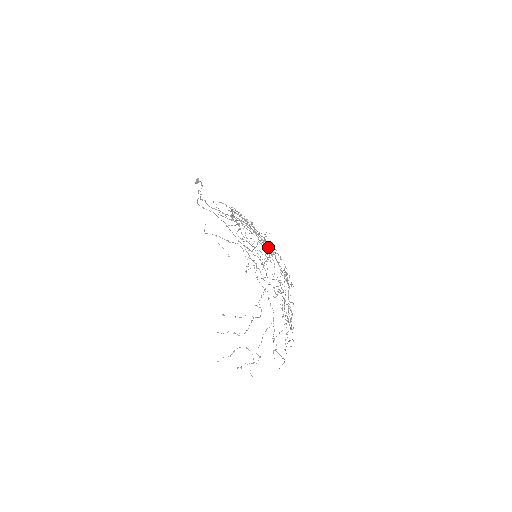
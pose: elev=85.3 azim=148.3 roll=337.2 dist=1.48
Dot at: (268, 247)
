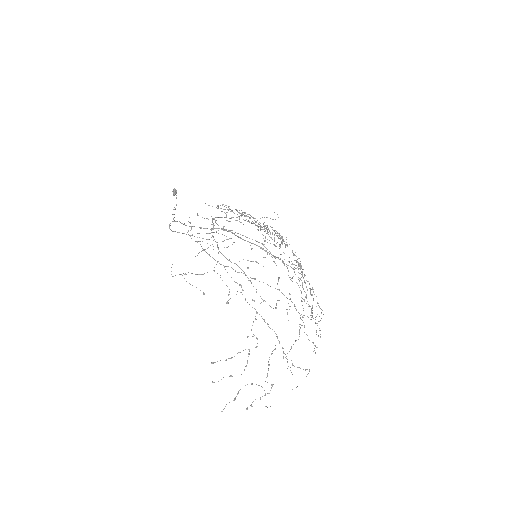
Dot at: (260, 248)
